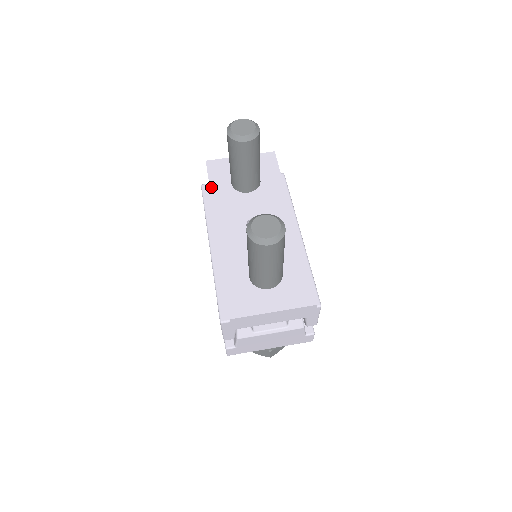
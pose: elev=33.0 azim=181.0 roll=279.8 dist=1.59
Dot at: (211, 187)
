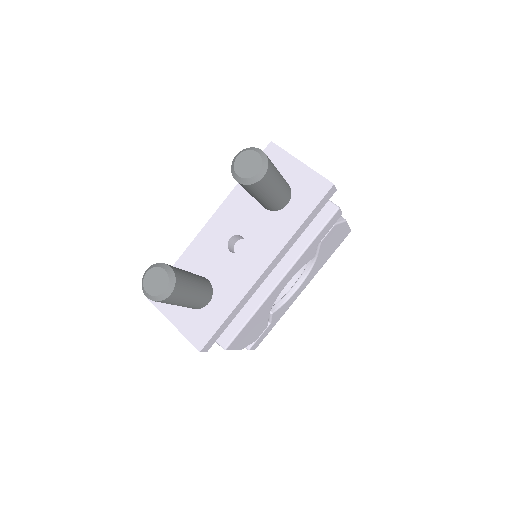
Dot at: occluded
